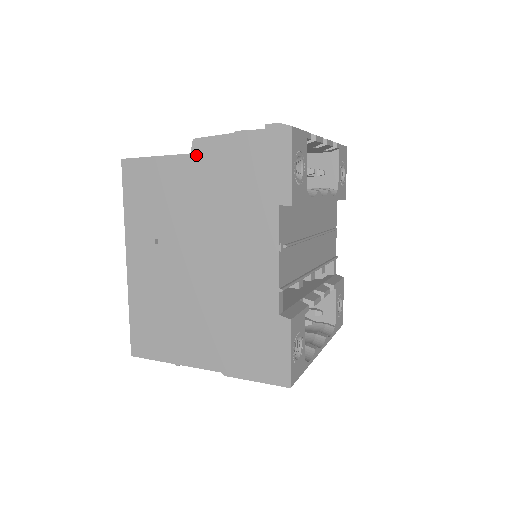
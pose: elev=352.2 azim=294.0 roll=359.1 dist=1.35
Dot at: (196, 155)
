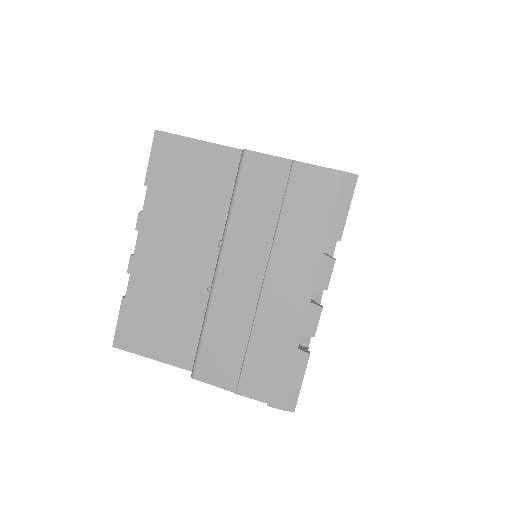
Dot at: occluded
